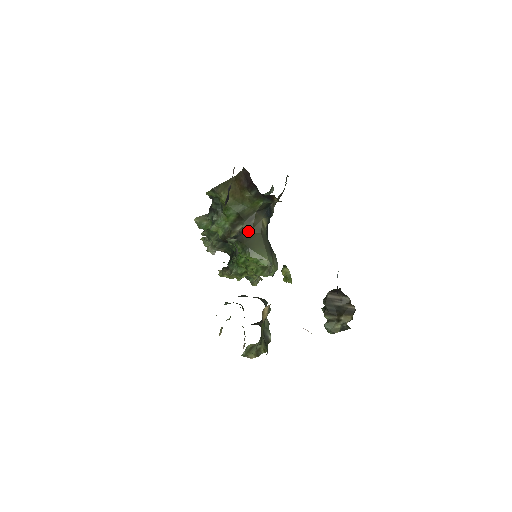
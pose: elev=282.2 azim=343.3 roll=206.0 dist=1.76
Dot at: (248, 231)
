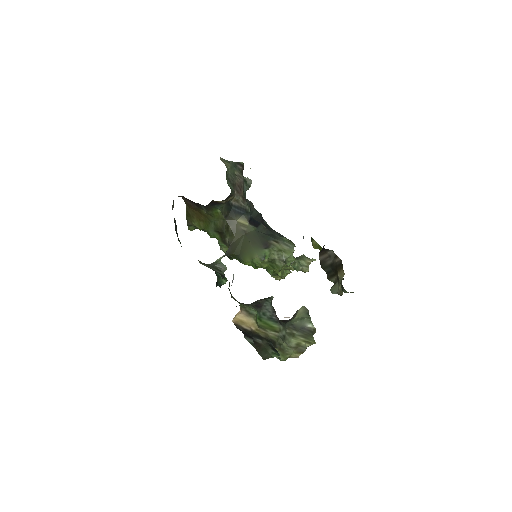
Dot at: (233, 240)
